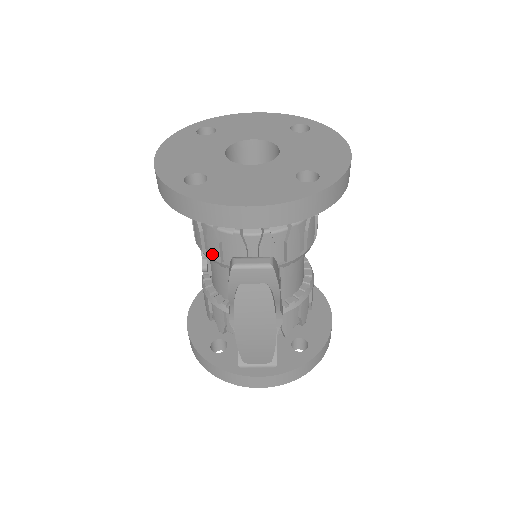
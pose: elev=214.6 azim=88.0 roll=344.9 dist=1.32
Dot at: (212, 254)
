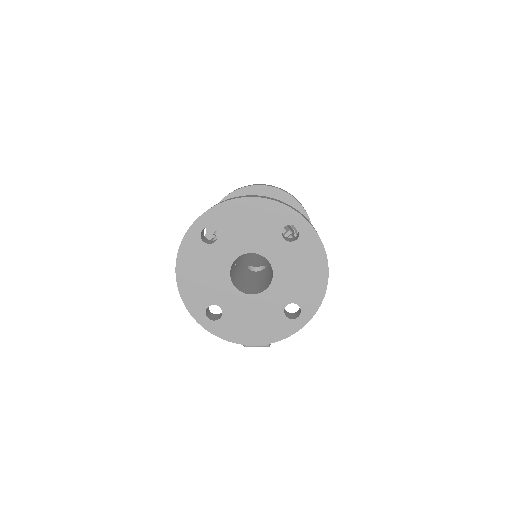
Dot at: occluded
